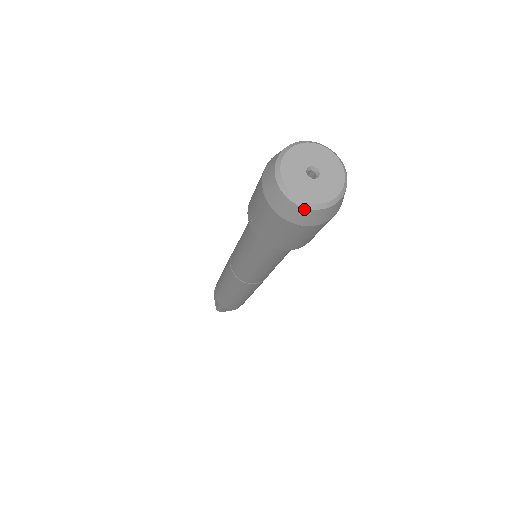
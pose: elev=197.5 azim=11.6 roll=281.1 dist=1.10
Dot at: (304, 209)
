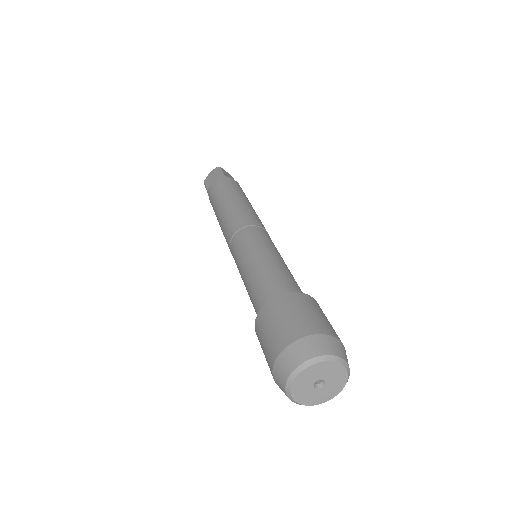
Dot at: (286, 395)
